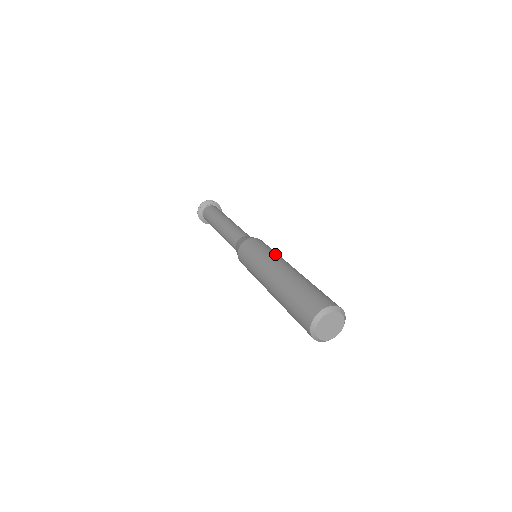
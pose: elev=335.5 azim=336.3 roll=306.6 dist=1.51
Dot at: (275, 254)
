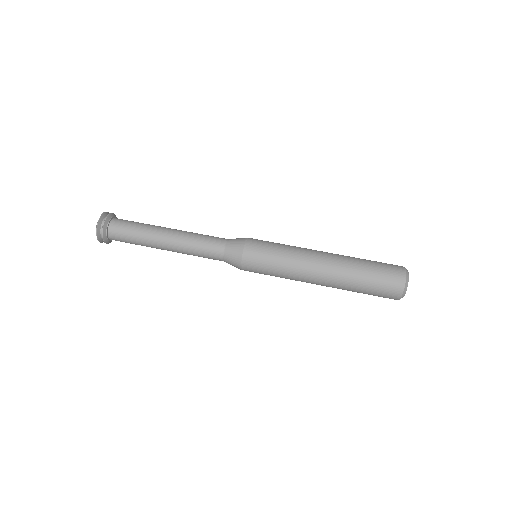
Dot at: (292, 258)
